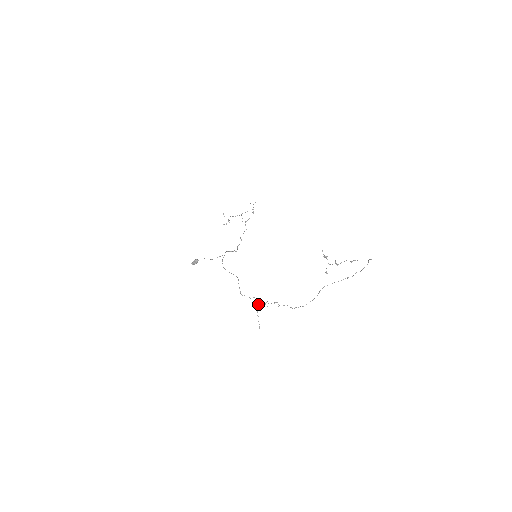
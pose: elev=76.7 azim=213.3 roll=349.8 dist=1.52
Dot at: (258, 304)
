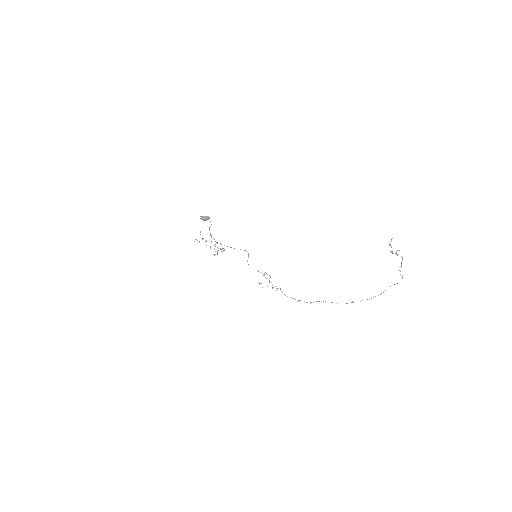
Dot at: occluded
